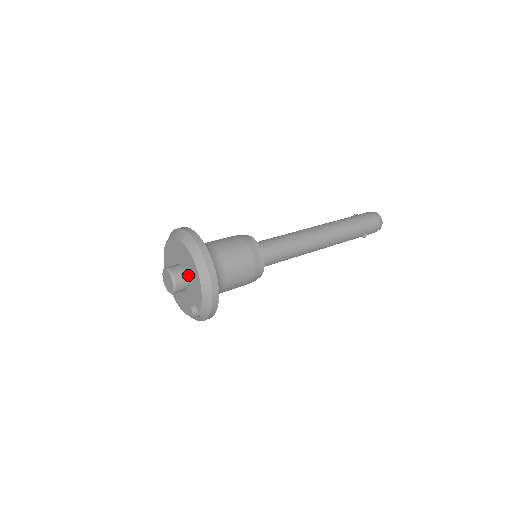
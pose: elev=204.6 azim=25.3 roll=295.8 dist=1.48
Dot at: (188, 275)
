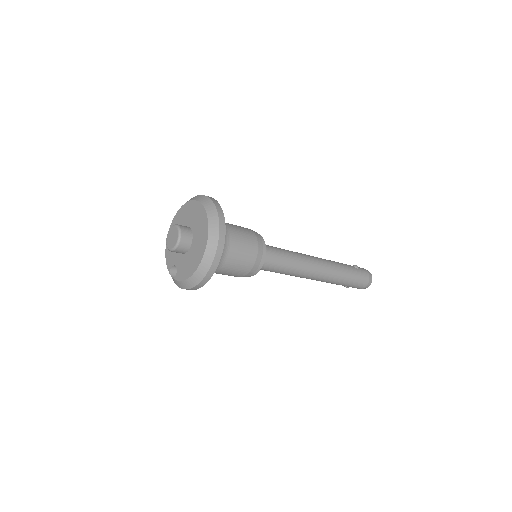
Dot at: (191, 251)
